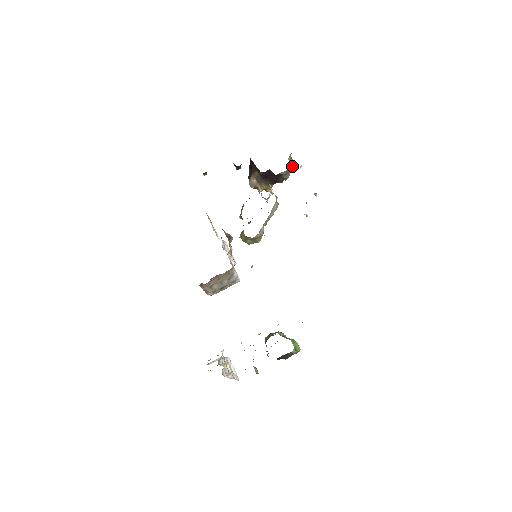
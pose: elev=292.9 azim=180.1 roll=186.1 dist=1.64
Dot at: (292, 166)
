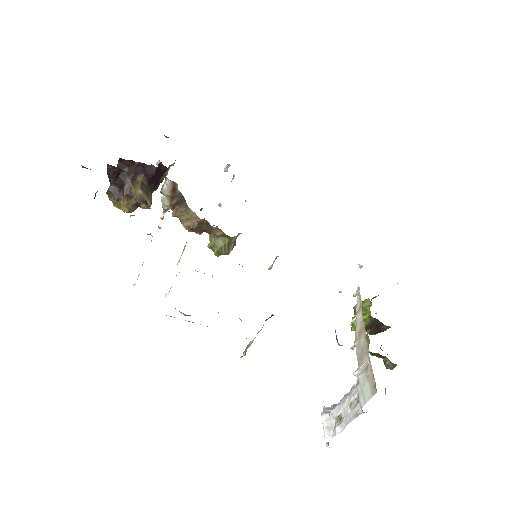
Dot at: occluded
